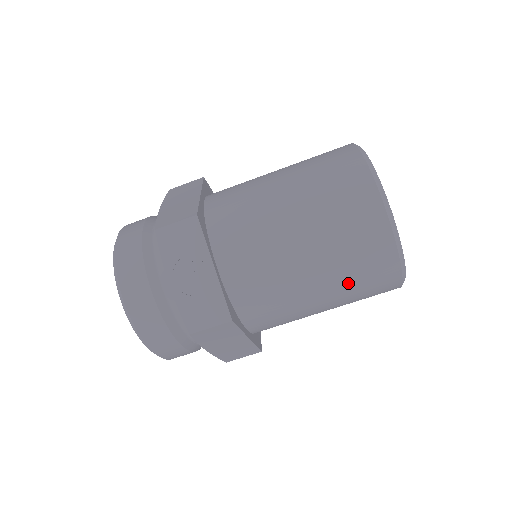
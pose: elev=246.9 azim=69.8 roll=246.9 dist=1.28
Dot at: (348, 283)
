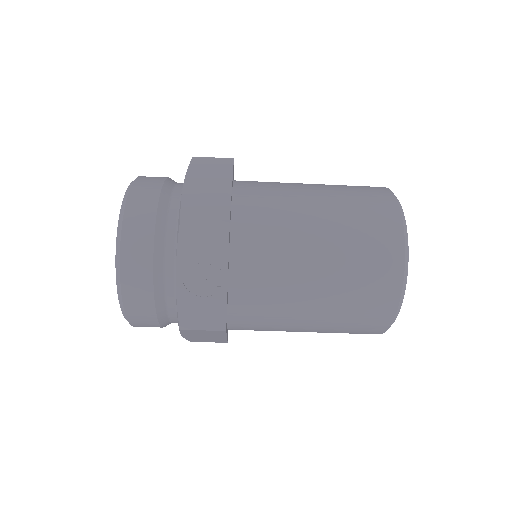
Dot at: (339, 325)
